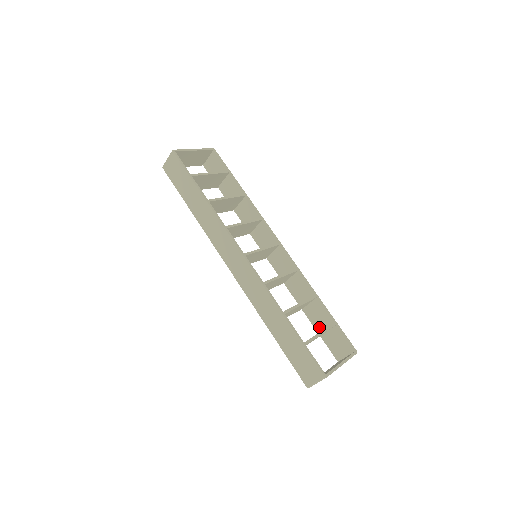
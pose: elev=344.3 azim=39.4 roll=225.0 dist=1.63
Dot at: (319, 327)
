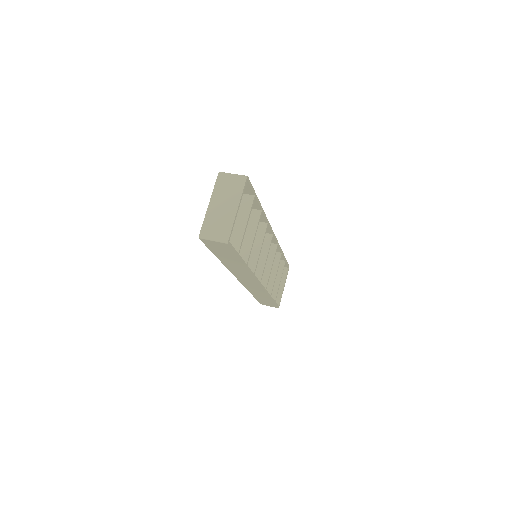
Dot at: occluded
